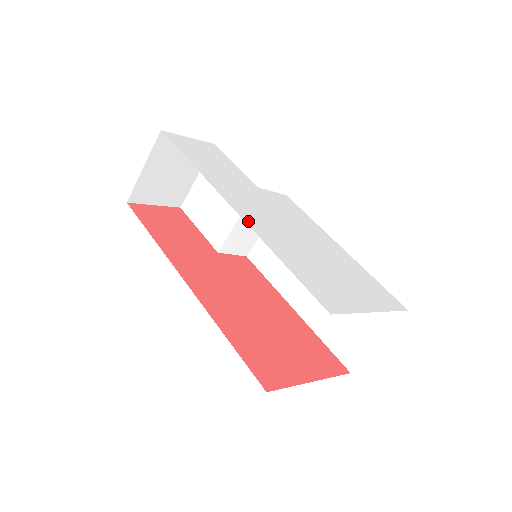
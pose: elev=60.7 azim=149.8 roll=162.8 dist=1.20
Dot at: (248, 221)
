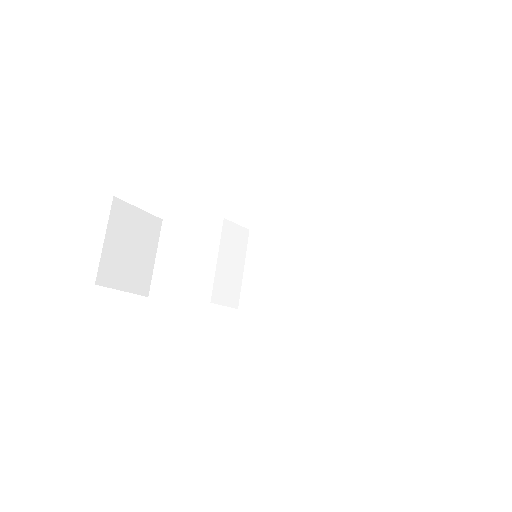
Dot at: occluded
